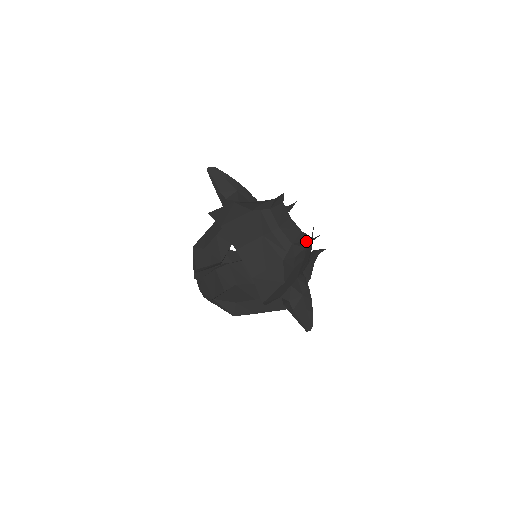
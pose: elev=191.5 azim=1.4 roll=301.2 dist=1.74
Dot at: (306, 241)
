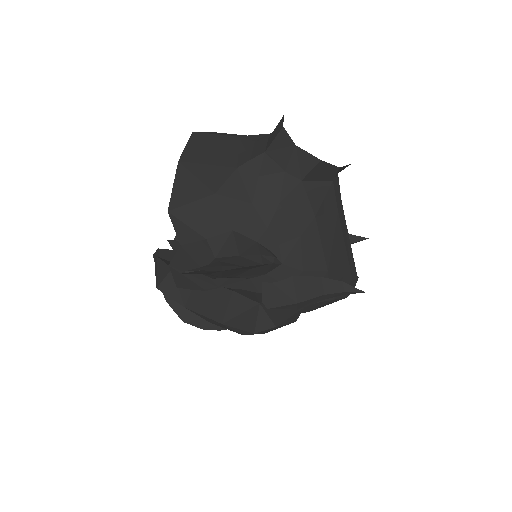
Dot at: (285, 151)
